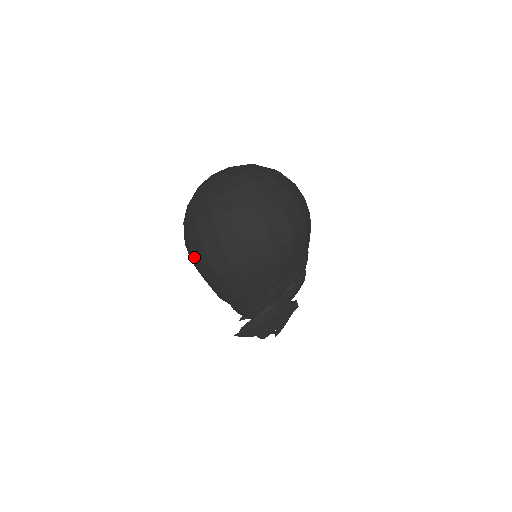
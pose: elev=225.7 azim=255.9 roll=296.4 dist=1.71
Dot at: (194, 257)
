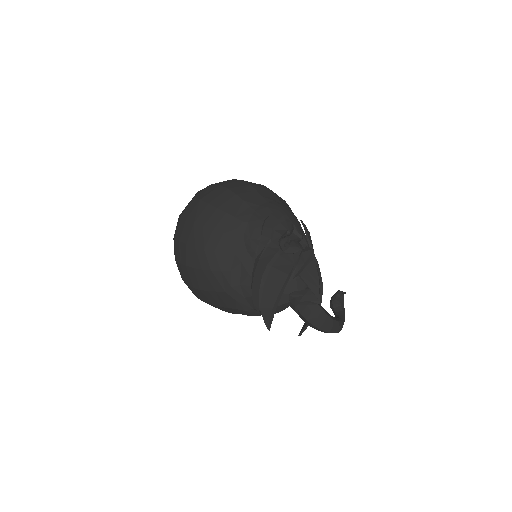
Dot at: occluded
